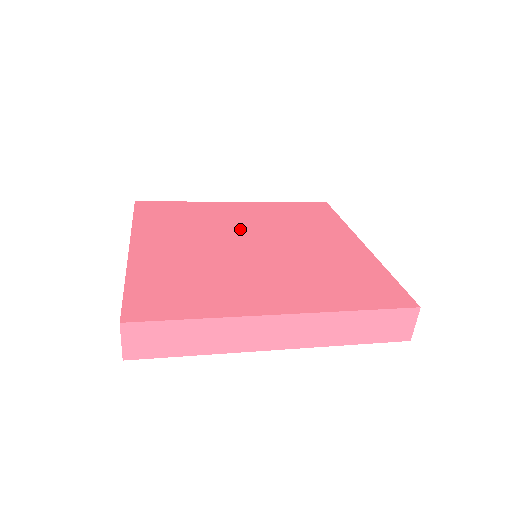
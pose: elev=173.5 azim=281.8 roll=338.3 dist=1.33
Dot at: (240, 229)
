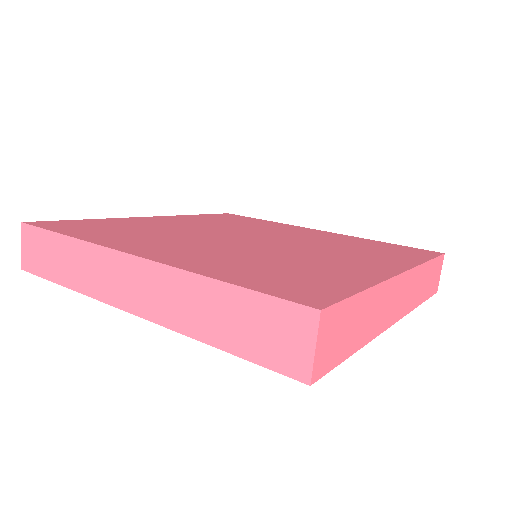
Dot at: (272, 234)
